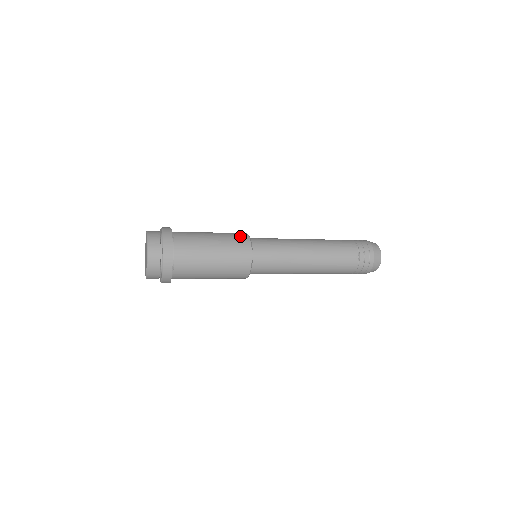
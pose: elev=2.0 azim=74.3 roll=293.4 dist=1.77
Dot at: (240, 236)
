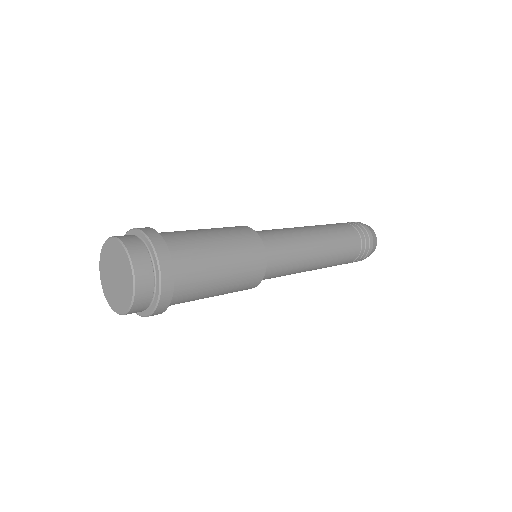
Dot at: occluded
